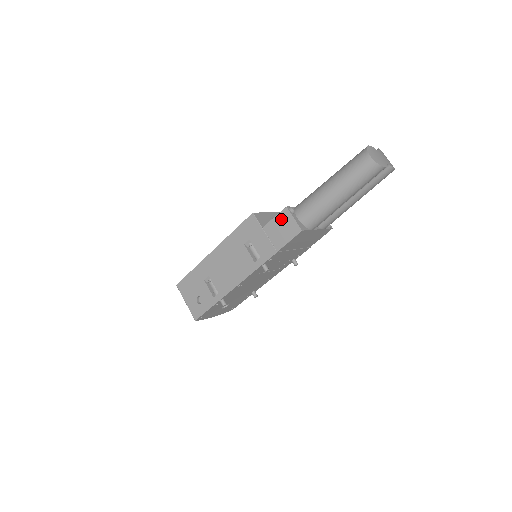
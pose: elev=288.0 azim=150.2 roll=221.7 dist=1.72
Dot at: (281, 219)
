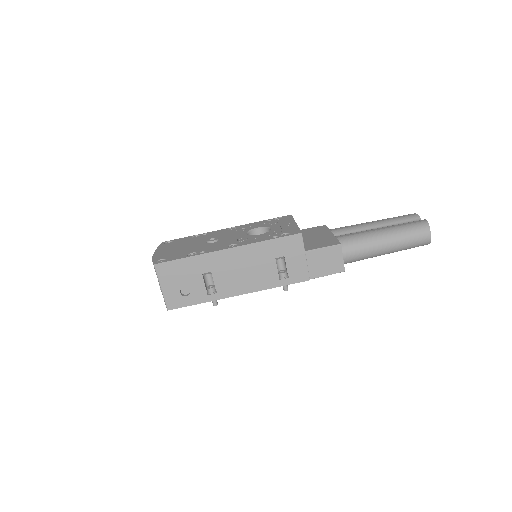
Dot at: (330, 253)
